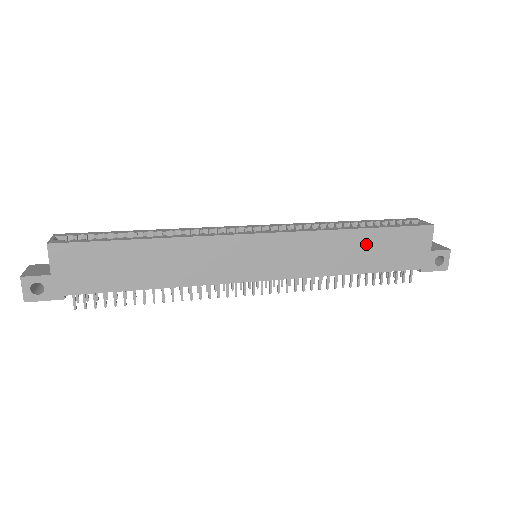
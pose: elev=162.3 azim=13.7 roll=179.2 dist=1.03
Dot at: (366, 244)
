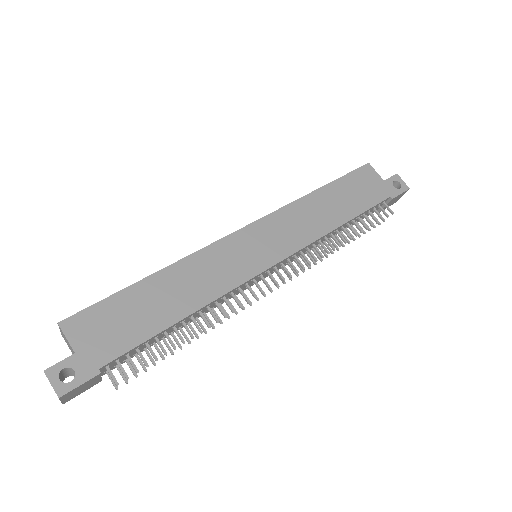
Dot at: (333, 198)
